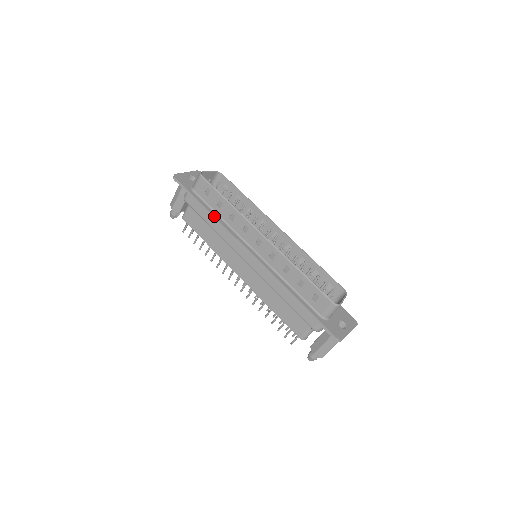
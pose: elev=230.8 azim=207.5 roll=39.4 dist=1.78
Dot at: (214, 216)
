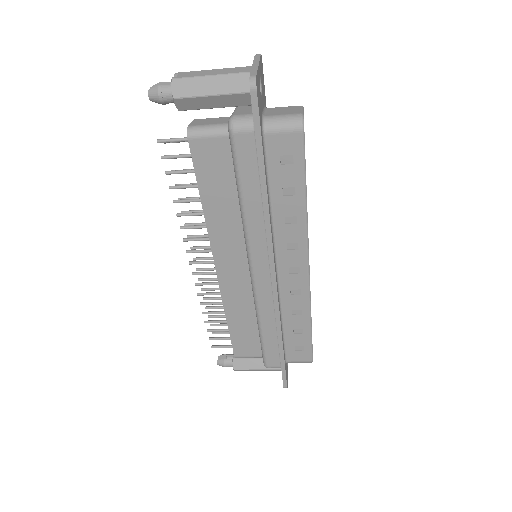
Dot at: occluded
